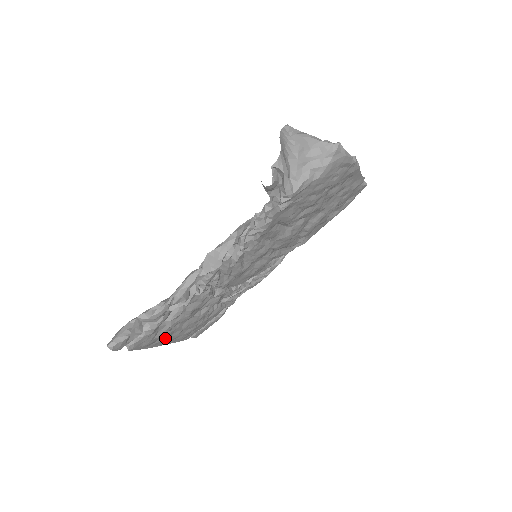
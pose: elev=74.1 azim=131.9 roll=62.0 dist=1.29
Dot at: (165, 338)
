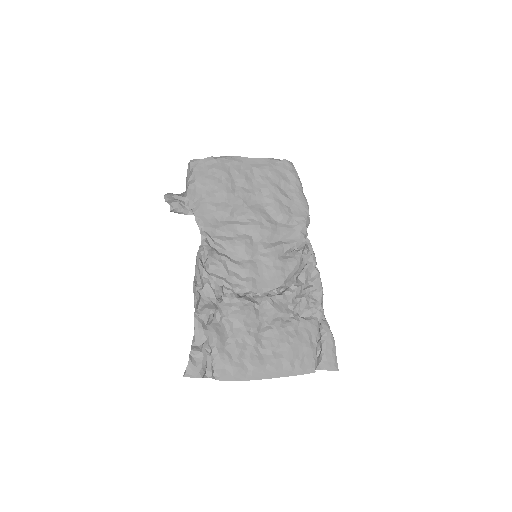
Dot at: (256, 363)
